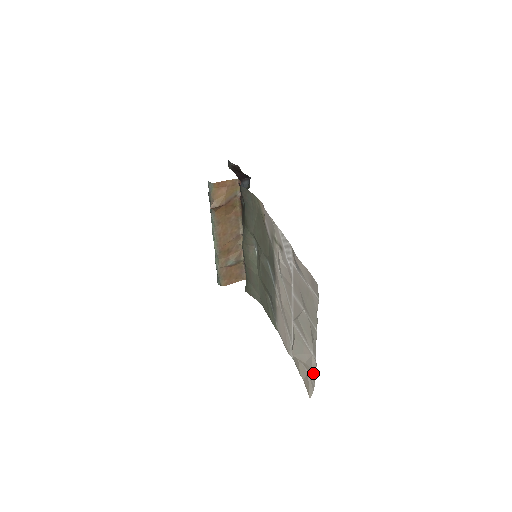
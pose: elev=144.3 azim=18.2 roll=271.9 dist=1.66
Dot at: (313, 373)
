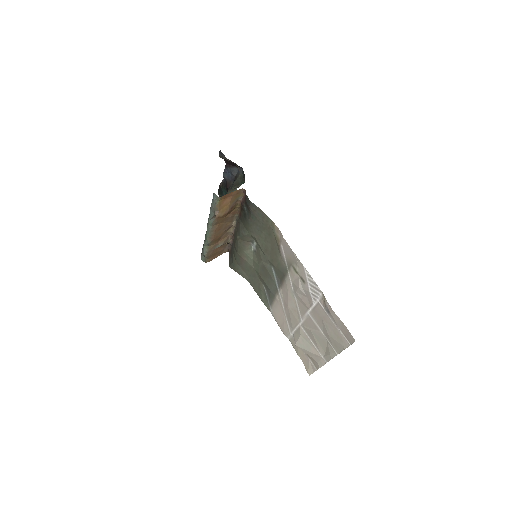
Dot at: (319, 366)
